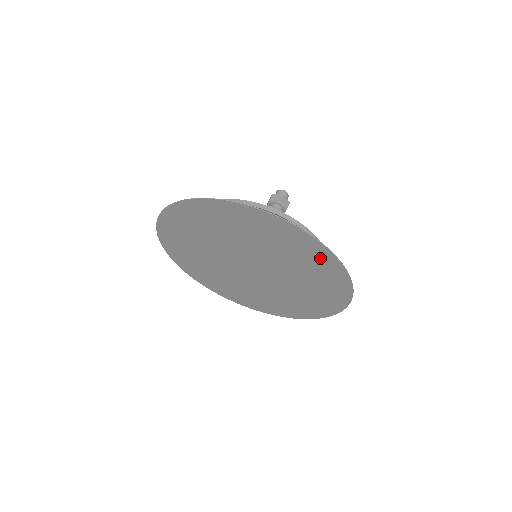
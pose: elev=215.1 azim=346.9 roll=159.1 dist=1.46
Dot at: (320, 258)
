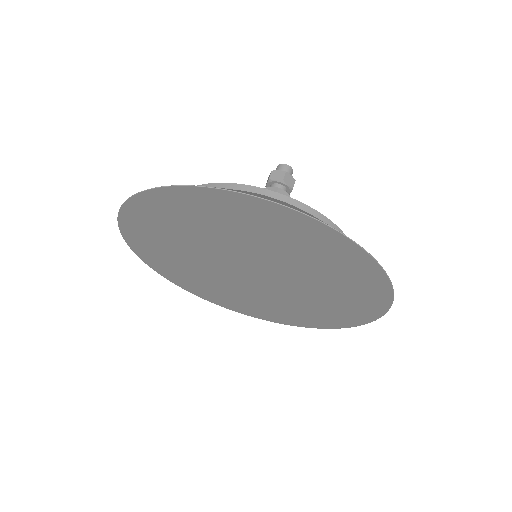
Dot at: (355, 314)
